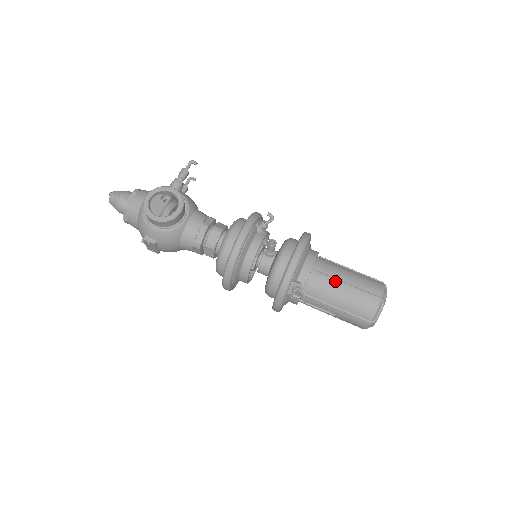
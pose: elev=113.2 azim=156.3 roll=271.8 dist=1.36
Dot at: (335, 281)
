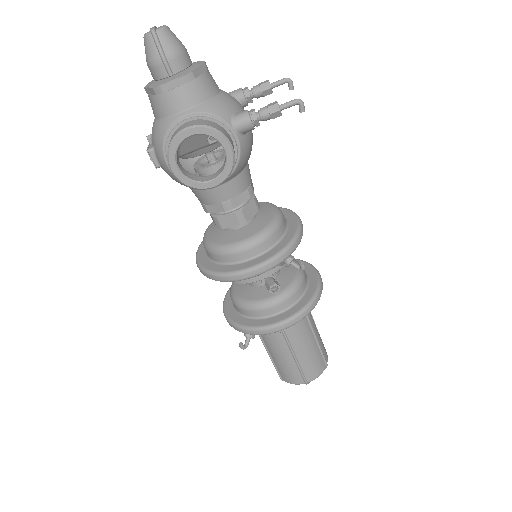
Dot at: (290, 350)
